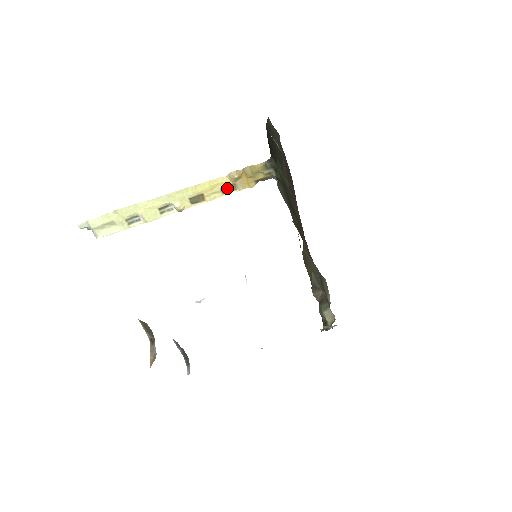
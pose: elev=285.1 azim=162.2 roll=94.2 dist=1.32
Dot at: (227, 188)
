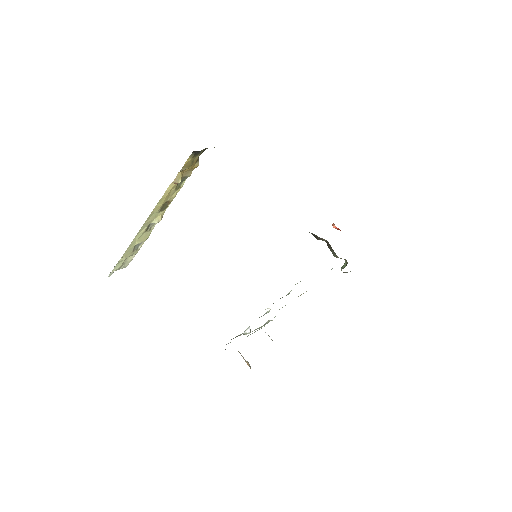
Dot at: (179, 183)
